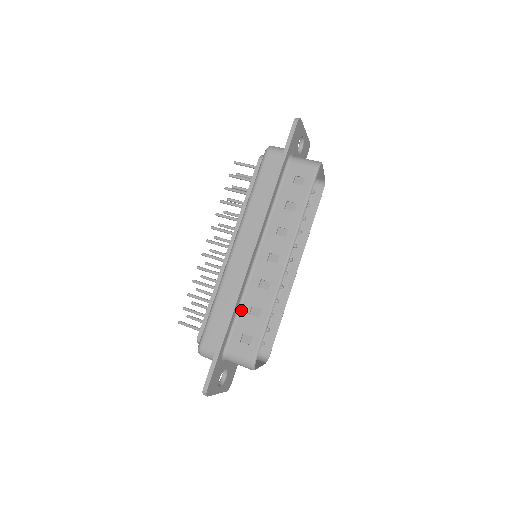
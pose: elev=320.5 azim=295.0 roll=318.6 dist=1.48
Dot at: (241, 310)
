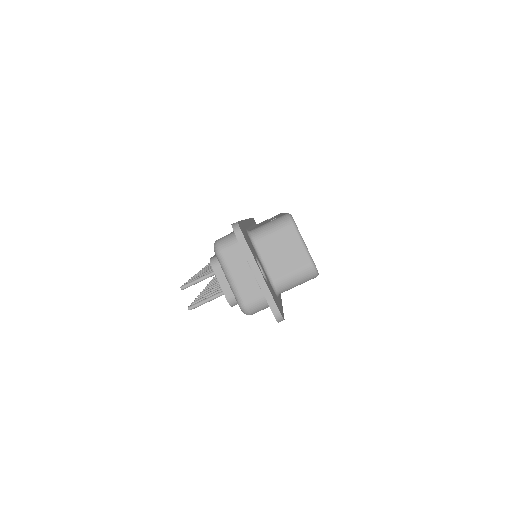
Dot at: occluded
